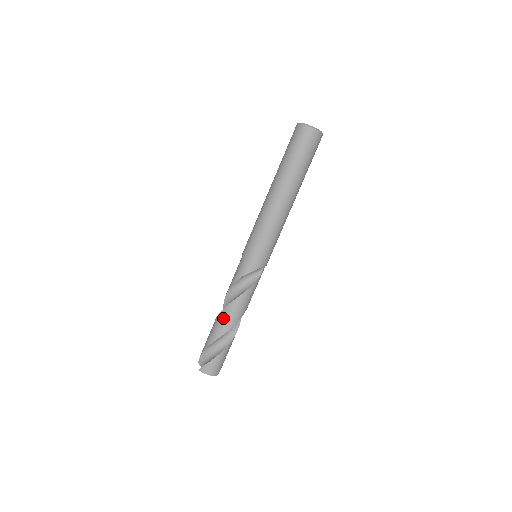
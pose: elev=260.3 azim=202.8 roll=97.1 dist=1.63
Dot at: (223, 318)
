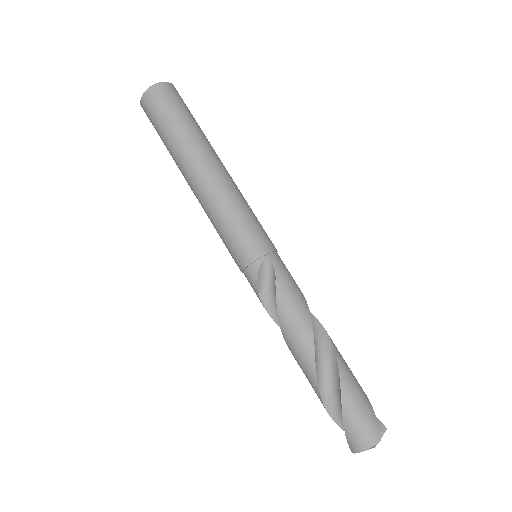
Dot at: (297, 361)
